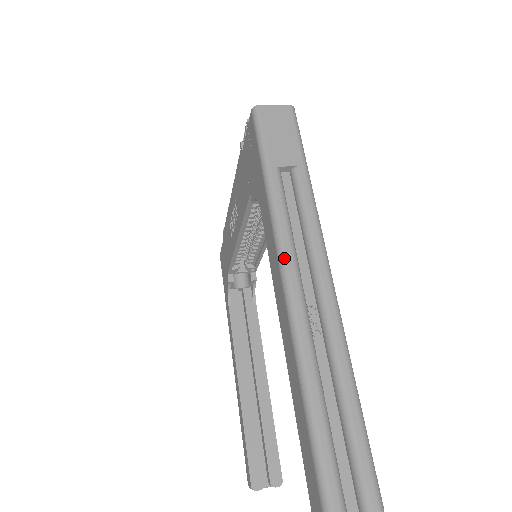
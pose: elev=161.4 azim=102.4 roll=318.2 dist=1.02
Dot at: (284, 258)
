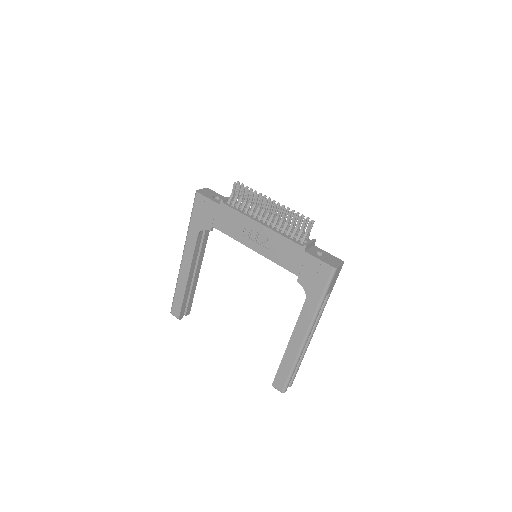
Dot at: occluded
